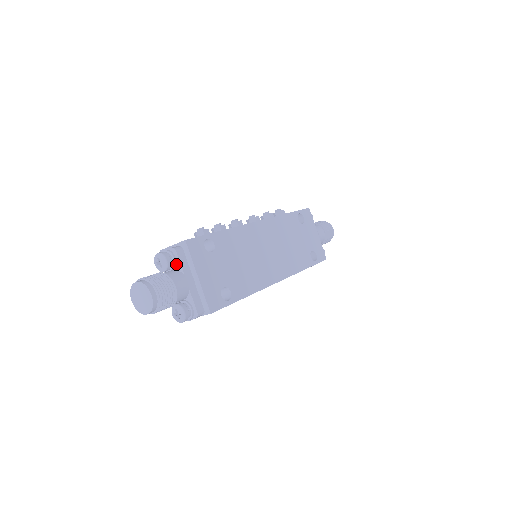
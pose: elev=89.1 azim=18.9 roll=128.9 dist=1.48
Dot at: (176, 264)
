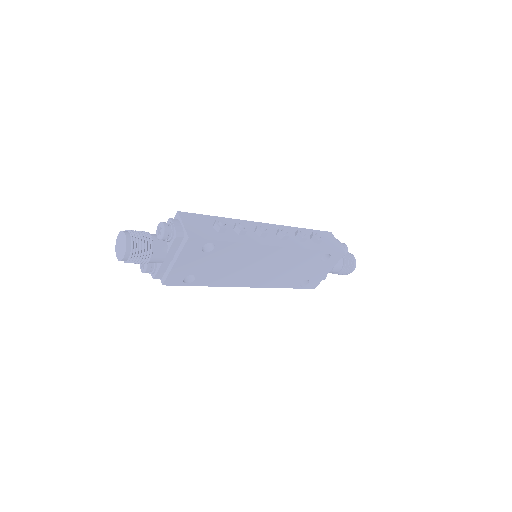
Dot at: (170, 241)
